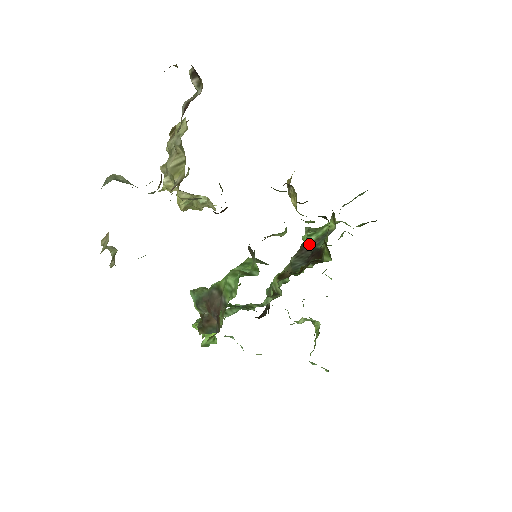
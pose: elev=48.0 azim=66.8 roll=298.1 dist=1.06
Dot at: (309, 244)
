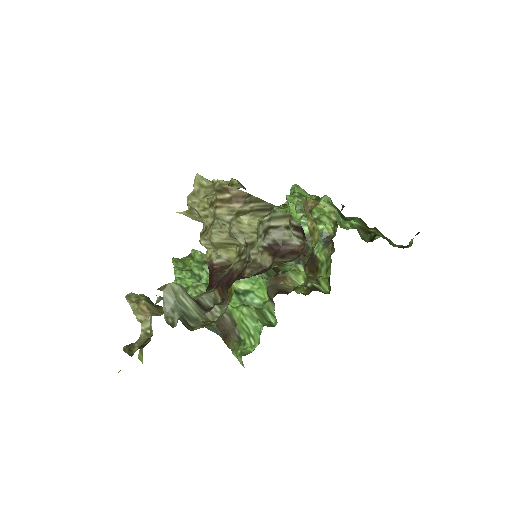
Dot at: occluded
